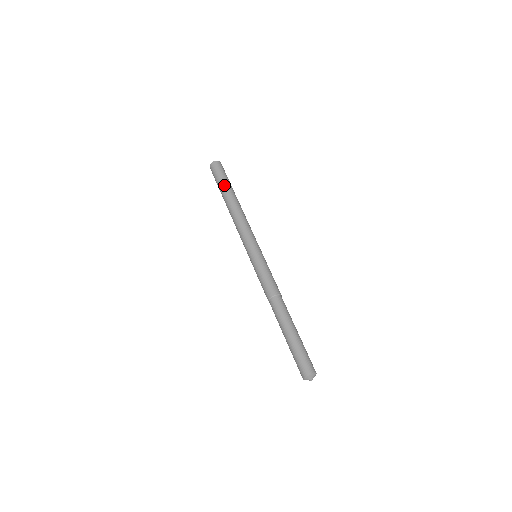
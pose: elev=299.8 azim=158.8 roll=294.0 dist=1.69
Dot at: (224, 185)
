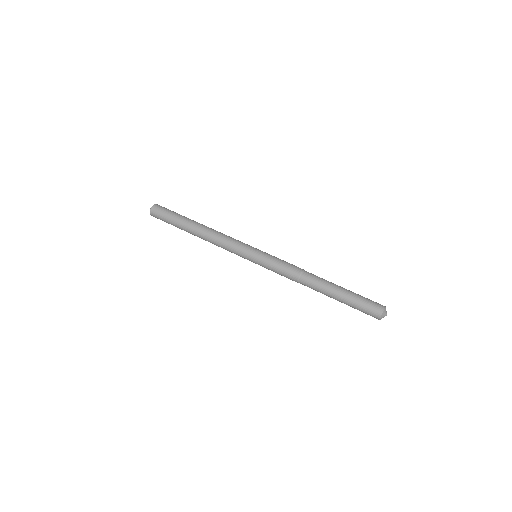
Dot at: (178, 221)
